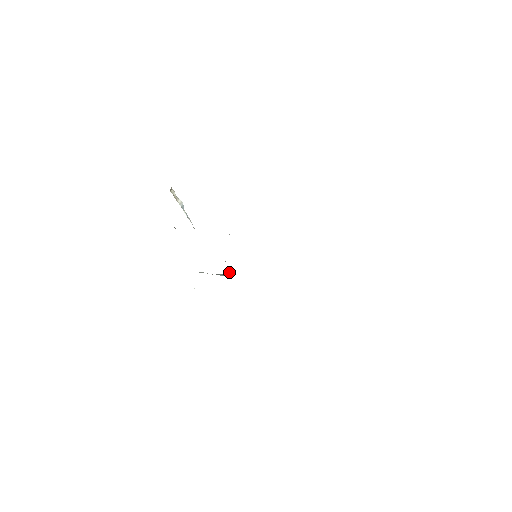
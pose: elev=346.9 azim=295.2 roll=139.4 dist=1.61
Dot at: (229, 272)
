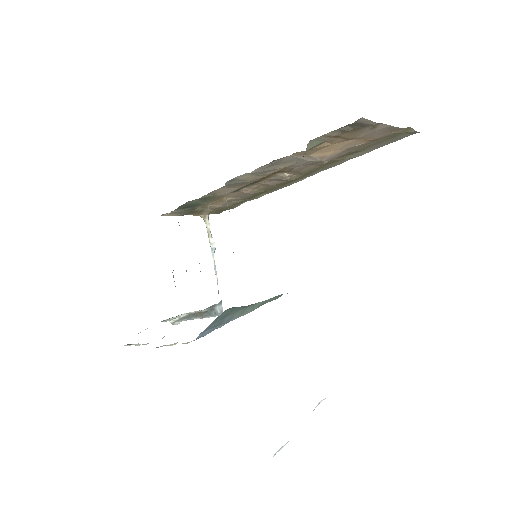
Dot at: (222, 312)
